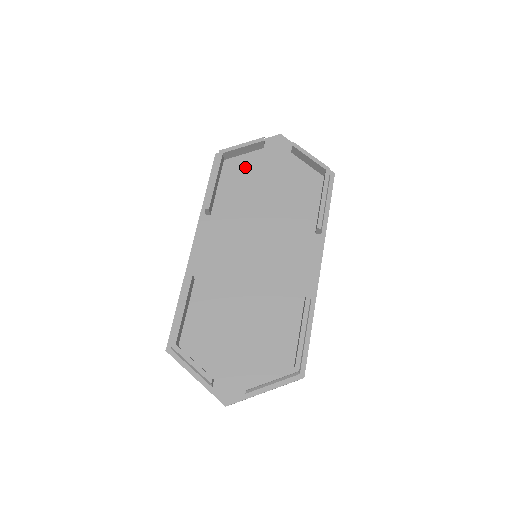
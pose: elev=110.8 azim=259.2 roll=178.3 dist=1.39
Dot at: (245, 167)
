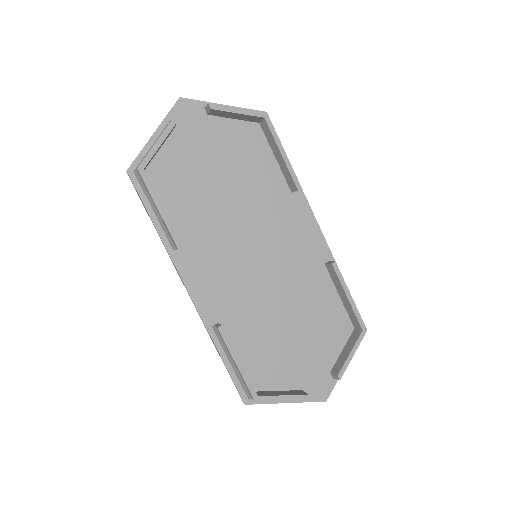
Dot at: (173, 166)
